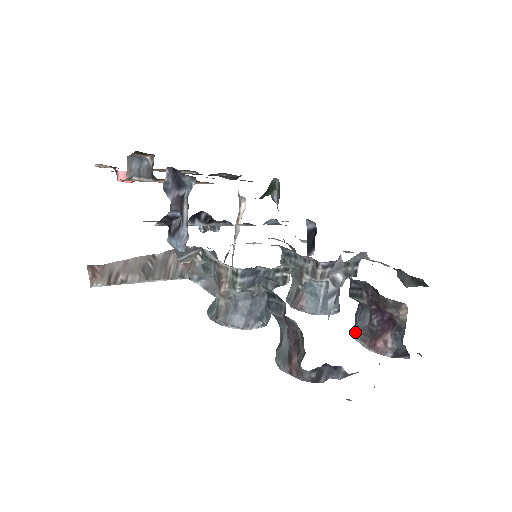
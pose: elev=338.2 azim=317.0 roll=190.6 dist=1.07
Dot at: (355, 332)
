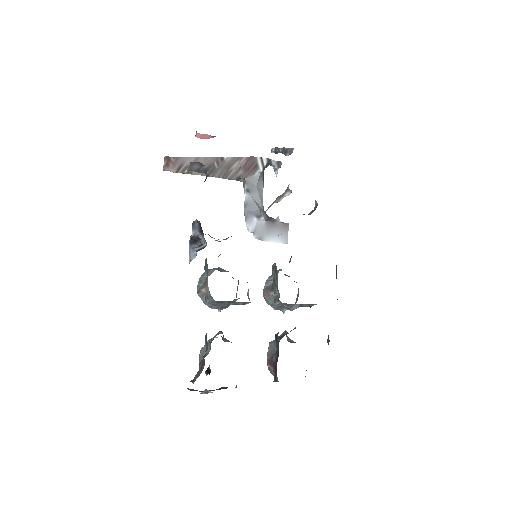
Dot at: (271, 344)
